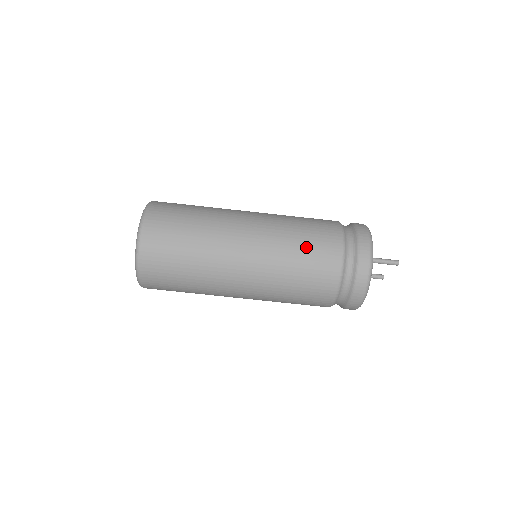
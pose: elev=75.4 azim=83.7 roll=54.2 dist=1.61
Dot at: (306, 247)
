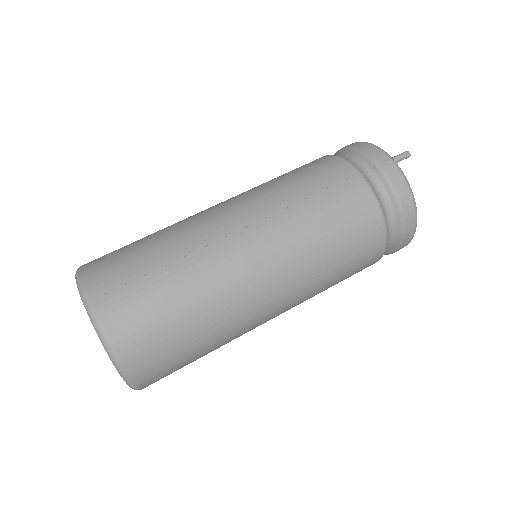
Dot at: (299, 177)
